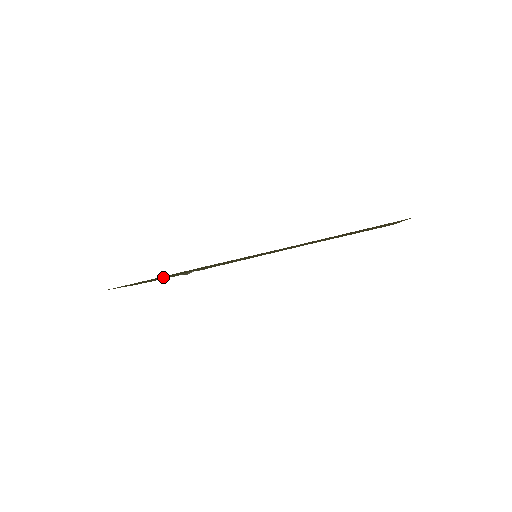
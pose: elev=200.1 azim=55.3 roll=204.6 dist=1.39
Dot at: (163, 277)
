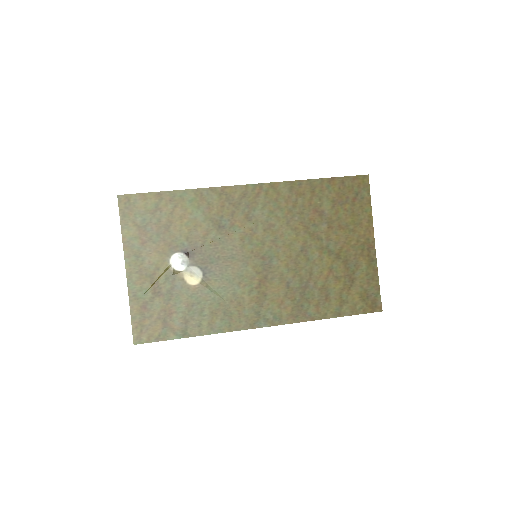
Dot at: (196, 319)
